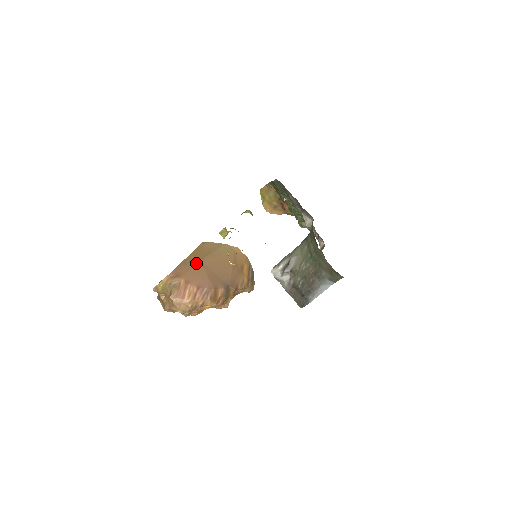
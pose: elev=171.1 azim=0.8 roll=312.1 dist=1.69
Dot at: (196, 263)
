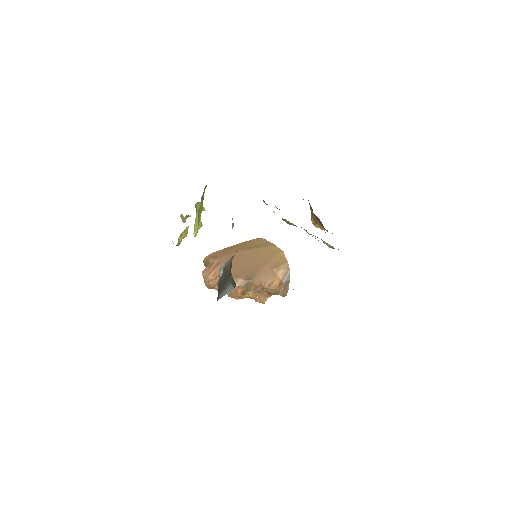
Dot at: (236, 252)
